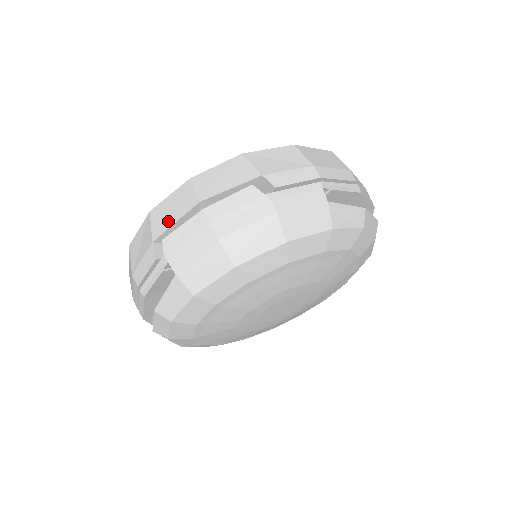
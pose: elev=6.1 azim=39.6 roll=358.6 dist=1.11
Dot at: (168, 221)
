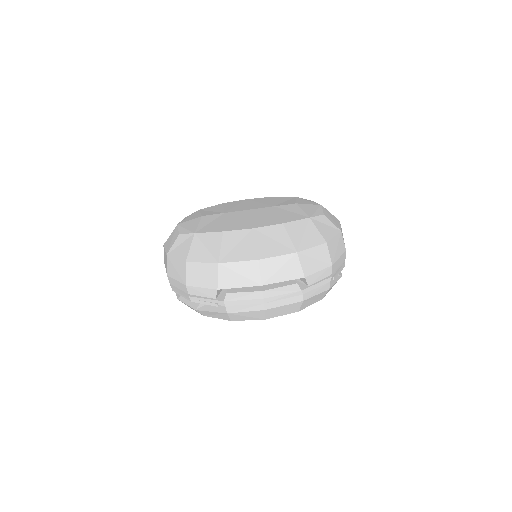
Dot at: (234, 283)
